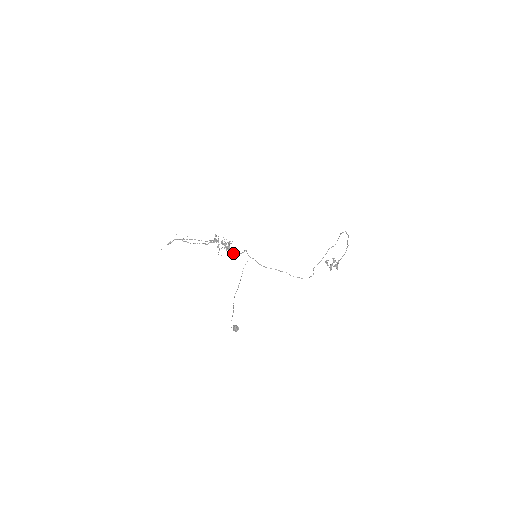
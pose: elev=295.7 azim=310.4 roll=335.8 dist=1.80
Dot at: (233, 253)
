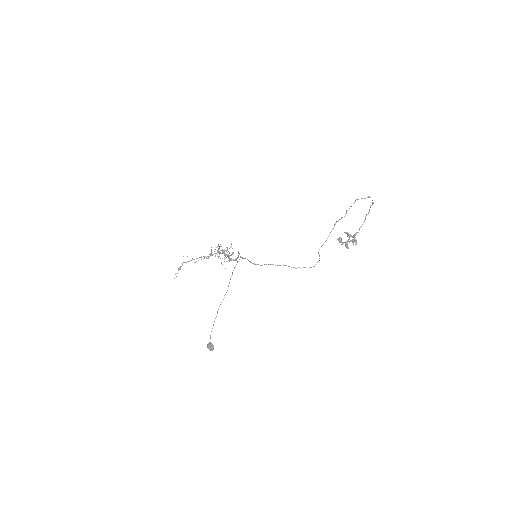
Dot at: (233, 260)
